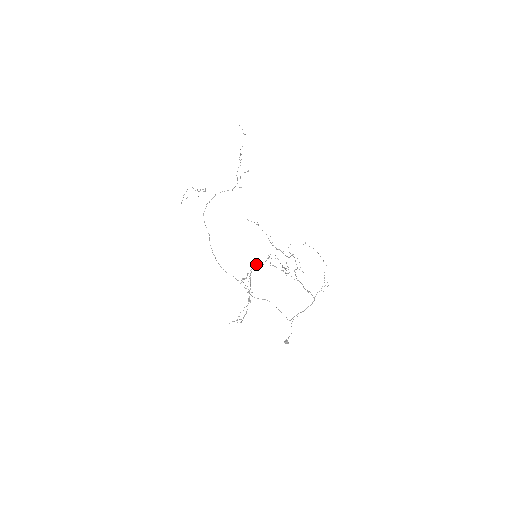
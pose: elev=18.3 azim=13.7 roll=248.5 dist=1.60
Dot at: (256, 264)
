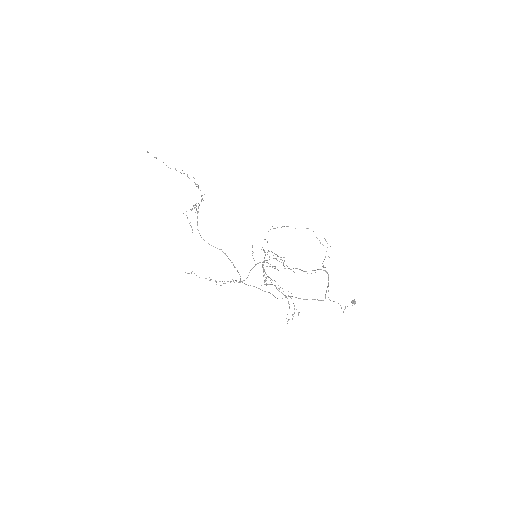
Dot at: occluded
